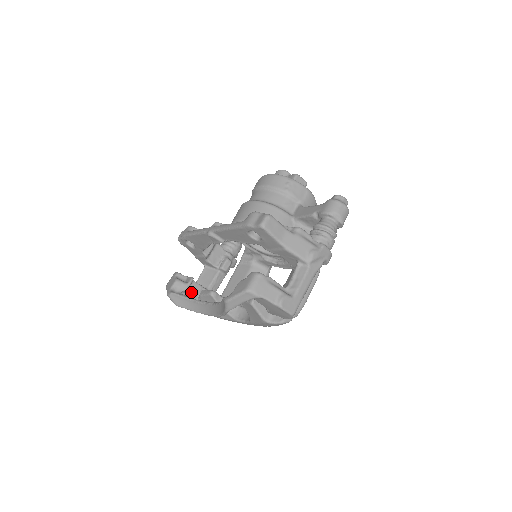
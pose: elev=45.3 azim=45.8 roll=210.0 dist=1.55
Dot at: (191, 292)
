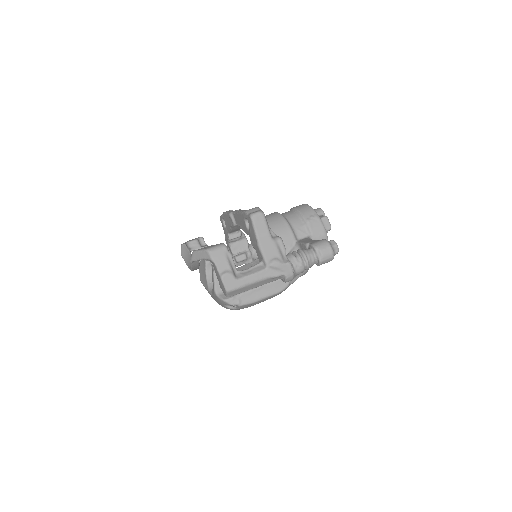
Dot at: occluded
